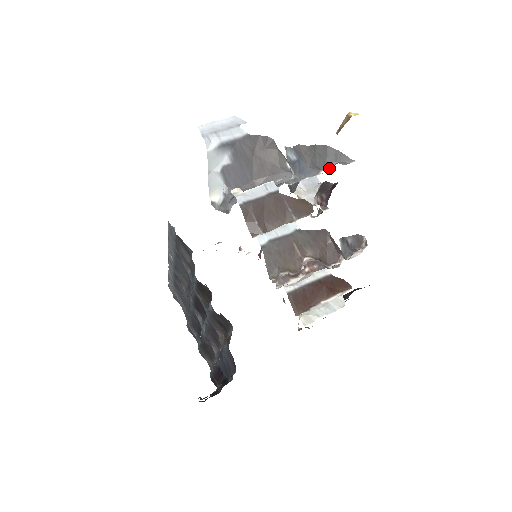
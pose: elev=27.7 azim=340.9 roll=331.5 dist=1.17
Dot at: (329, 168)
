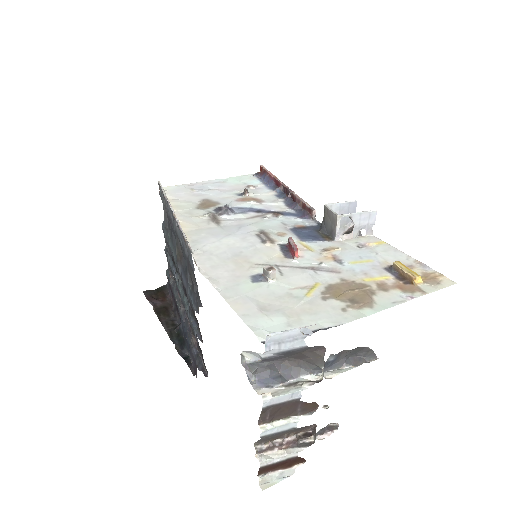
Dot at: (369, 232)
